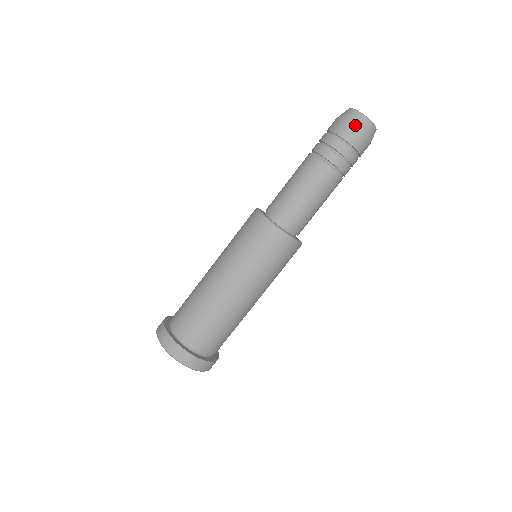
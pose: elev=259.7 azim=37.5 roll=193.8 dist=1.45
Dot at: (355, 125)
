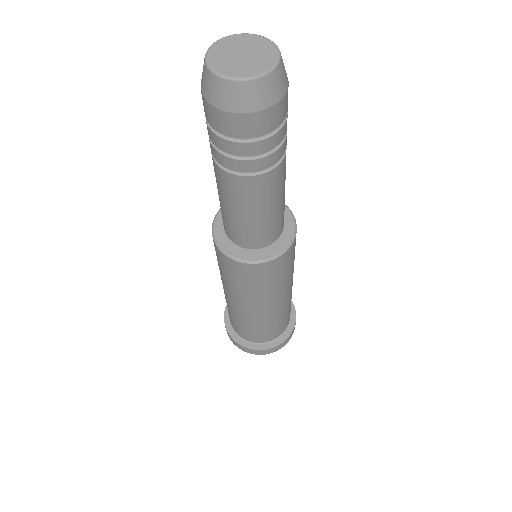
Dot at: (263, 107)
